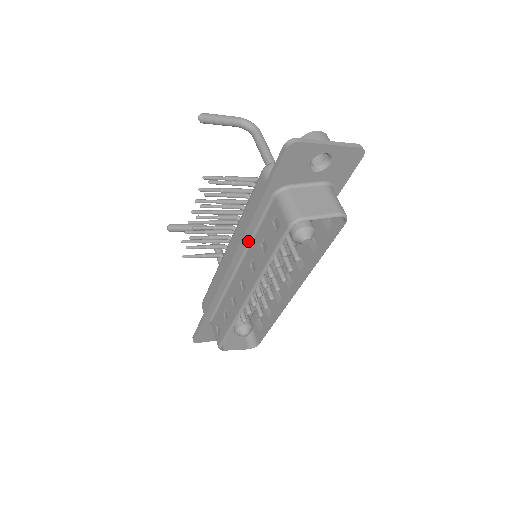
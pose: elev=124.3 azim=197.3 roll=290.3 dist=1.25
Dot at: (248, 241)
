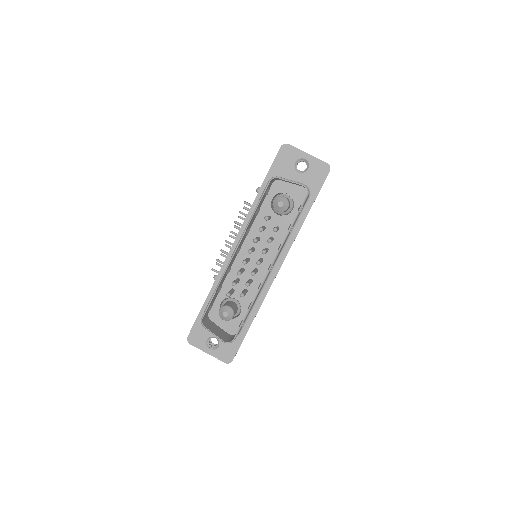
Dot at: occluded
